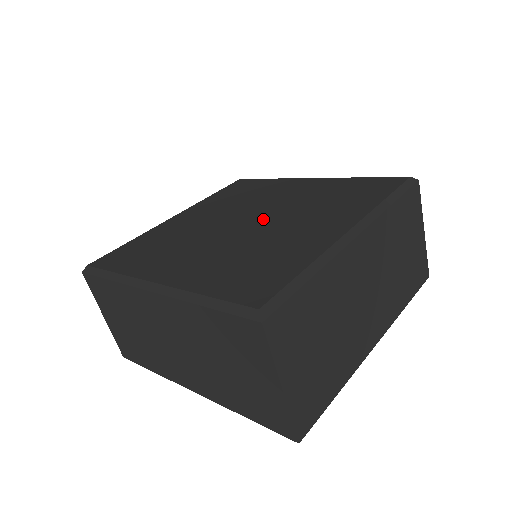
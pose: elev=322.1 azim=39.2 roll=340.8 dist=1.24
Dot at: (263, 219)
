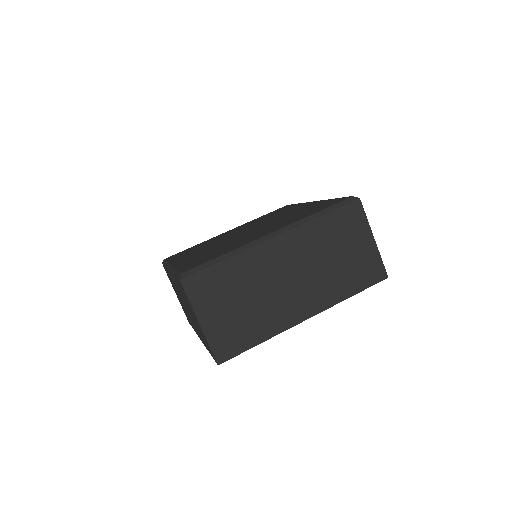
Dot at: (254, 229)
